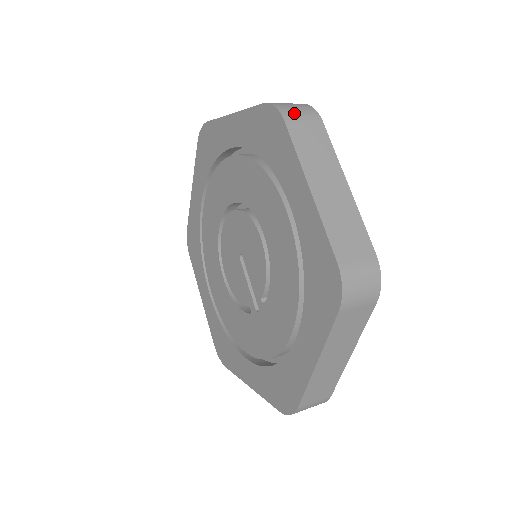
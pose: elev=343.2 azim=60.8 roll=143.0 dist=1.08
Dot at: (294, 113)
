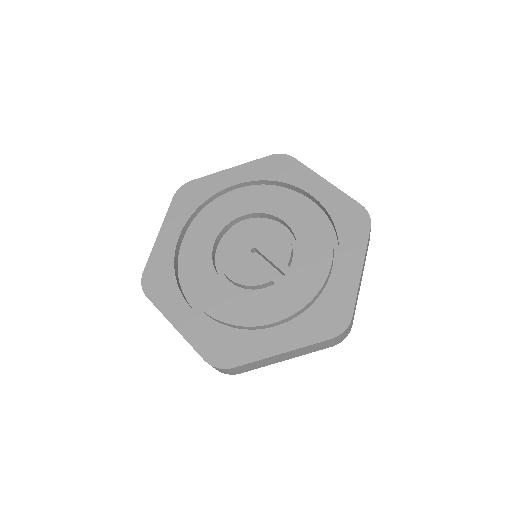
Dot at: occluded
